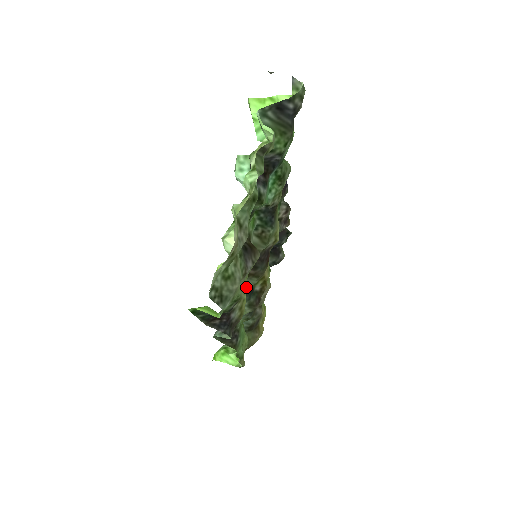
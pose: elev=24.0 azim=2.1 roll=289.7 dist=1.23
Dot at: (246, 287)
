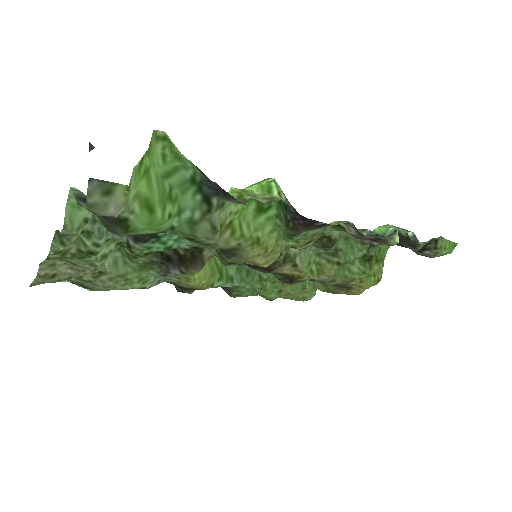
Dot at: occluded
